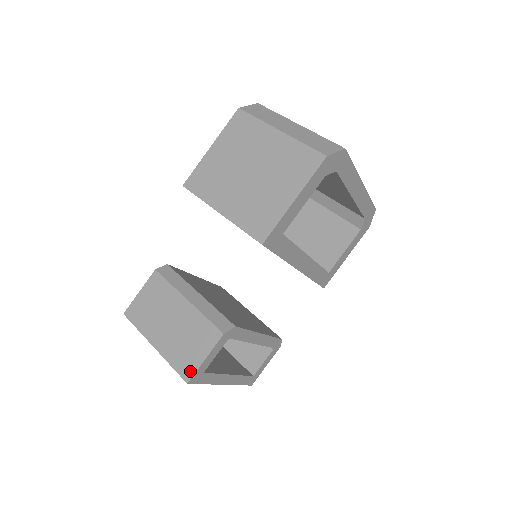
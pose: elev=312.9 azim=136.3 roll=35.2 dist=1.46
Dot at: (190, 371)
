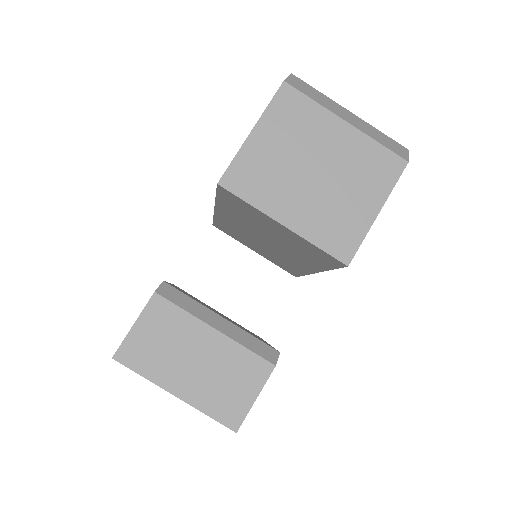
Dot at: (238, 417)
